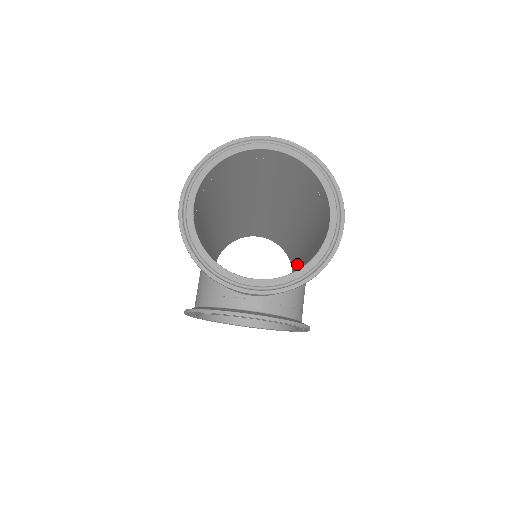
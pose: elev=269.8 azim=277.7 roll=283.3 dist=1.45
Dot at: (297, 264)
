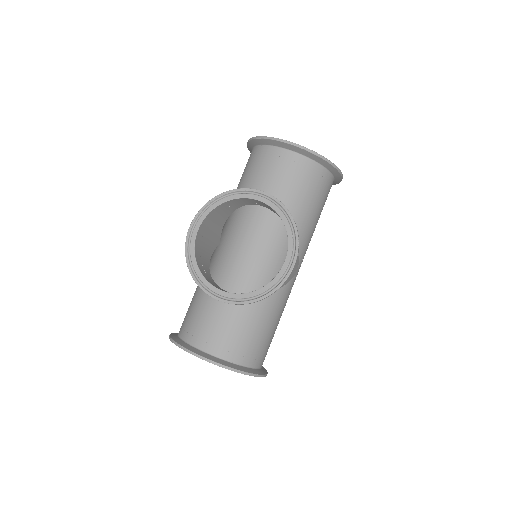
Dot at: occluded
